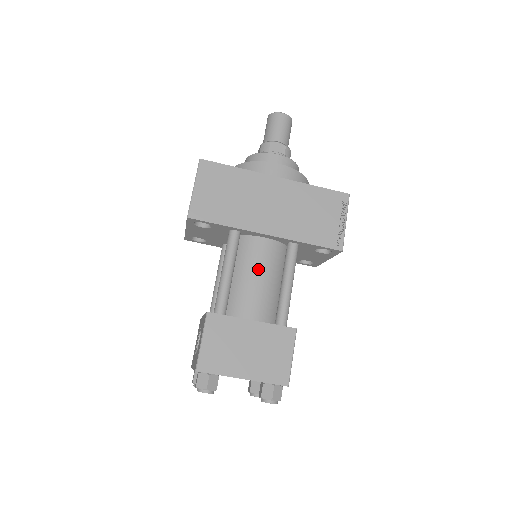
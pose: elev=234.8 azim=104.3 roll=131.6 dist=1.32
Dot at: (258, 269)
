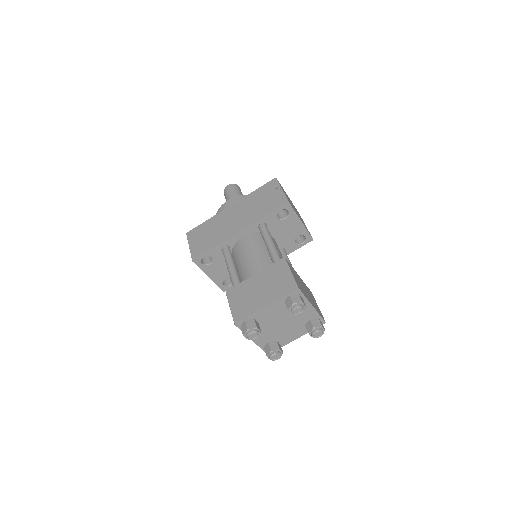
Dot at: (248, 253)
